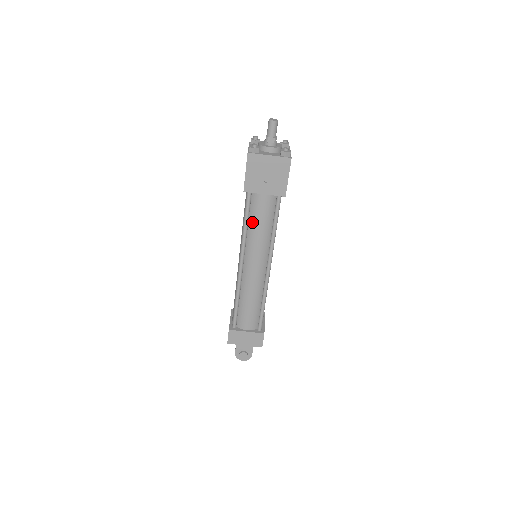
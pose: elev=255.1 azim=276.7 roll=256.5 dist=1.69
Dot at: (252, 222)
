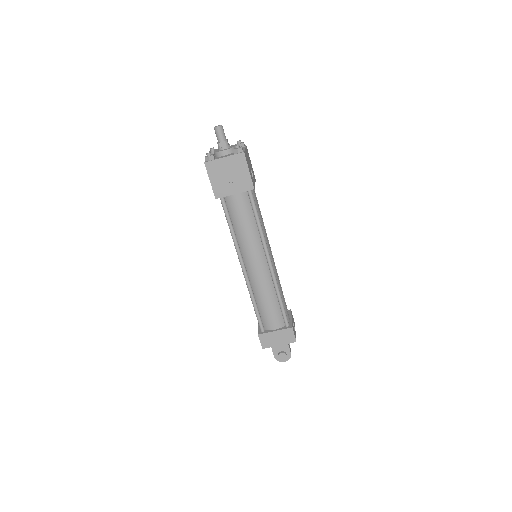
Dot at: (236, 224)
